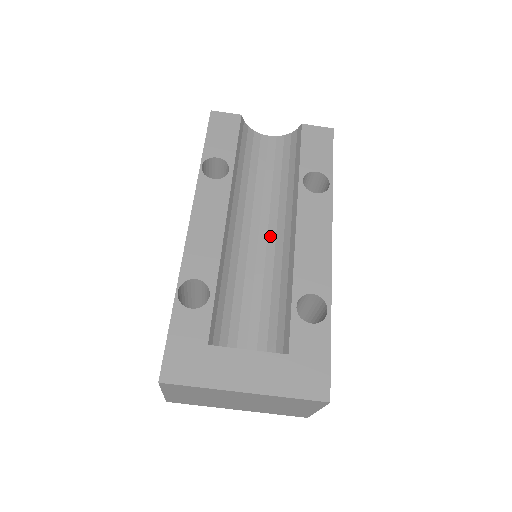
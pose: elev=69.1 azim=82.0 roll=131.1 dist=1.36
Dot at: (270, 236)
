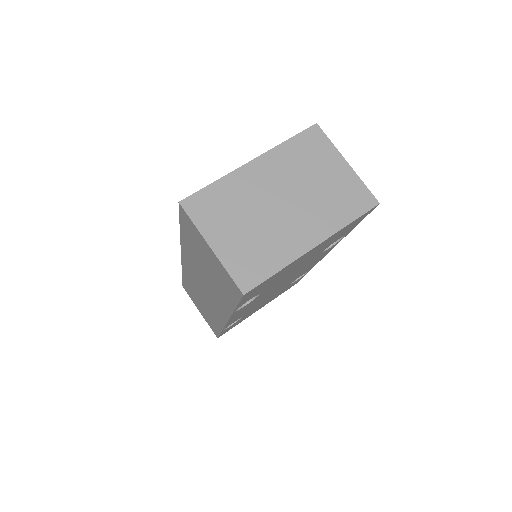
Dot at: occluded
